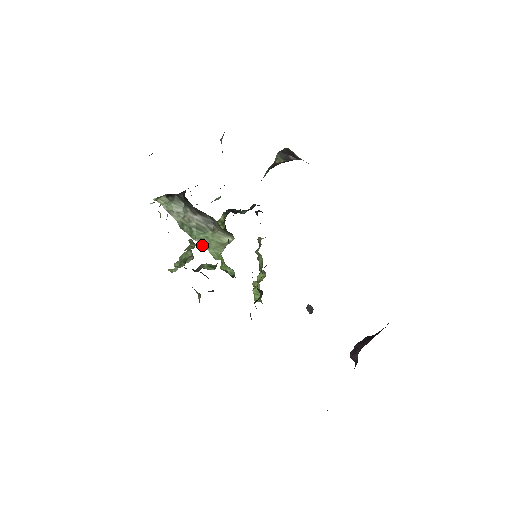
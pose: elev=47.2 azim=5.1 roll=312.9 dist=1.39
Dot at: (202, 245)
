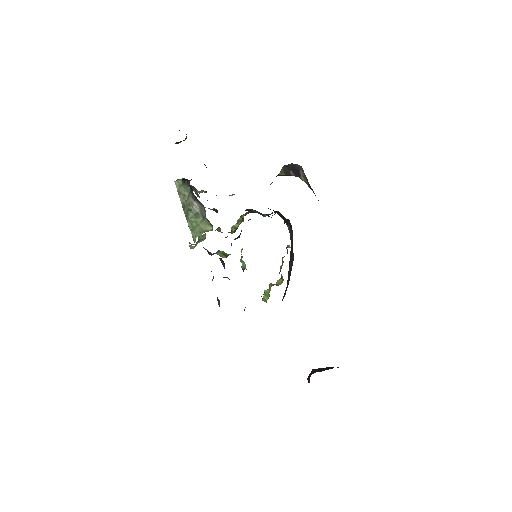
Dot at: (190, 227)
